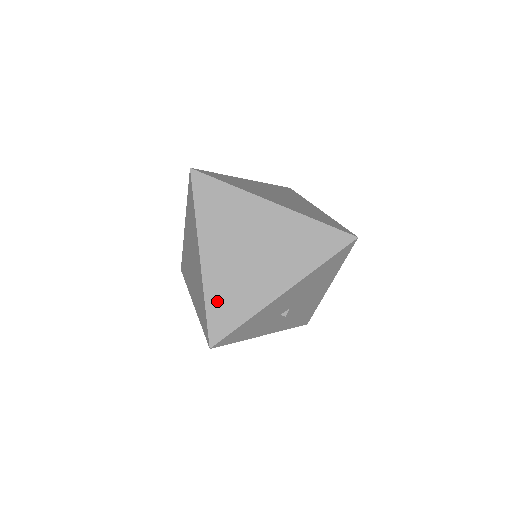
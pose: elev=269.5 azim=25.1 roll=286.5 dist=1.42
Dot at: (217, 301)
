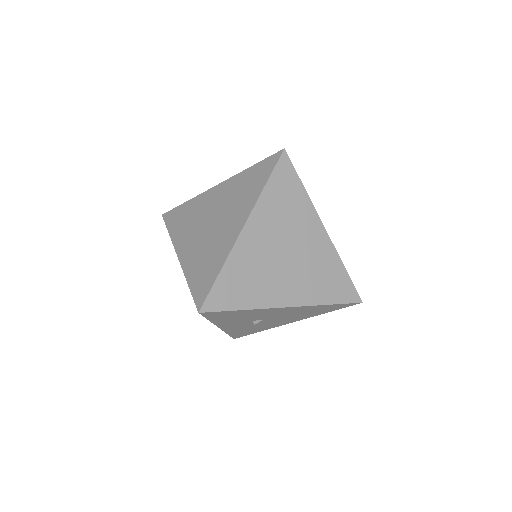
Dot at: (233, 275)
